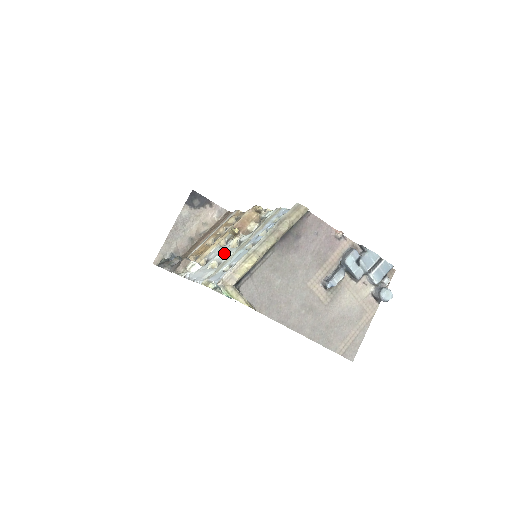
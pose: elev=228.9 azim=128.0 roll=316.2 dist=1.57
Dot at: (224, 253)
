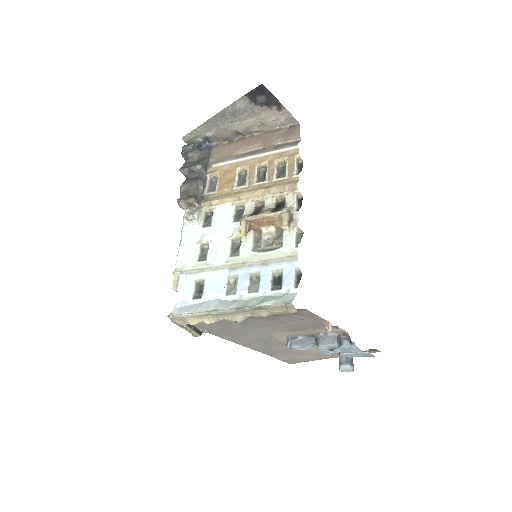
Dot at: (218, 246)
